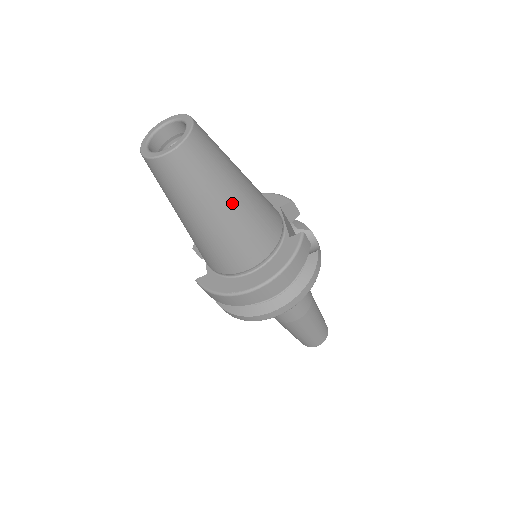
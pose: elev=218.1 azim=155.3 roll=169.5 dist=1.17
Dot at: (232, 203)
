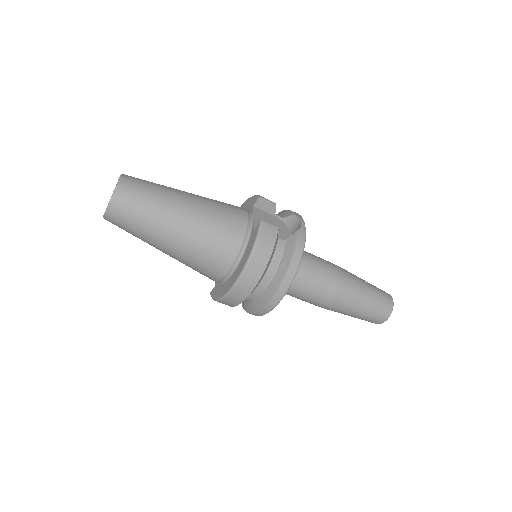
Dot at: (178, 224)
